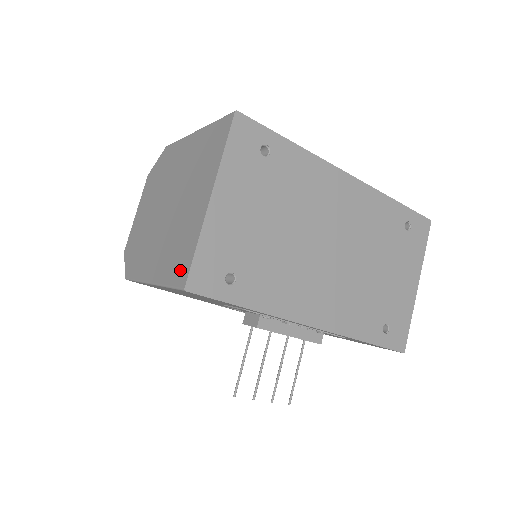
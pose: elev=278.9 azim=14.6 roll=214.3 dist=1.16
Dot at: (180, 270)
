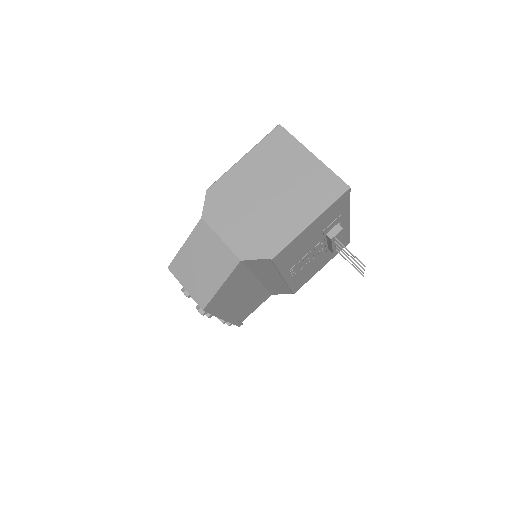
Dot at: (334, 188)
